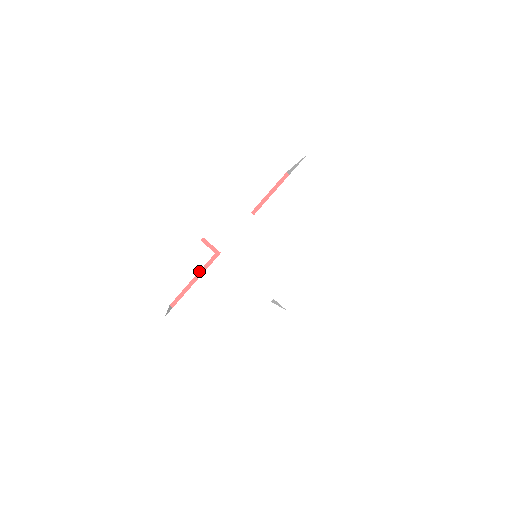
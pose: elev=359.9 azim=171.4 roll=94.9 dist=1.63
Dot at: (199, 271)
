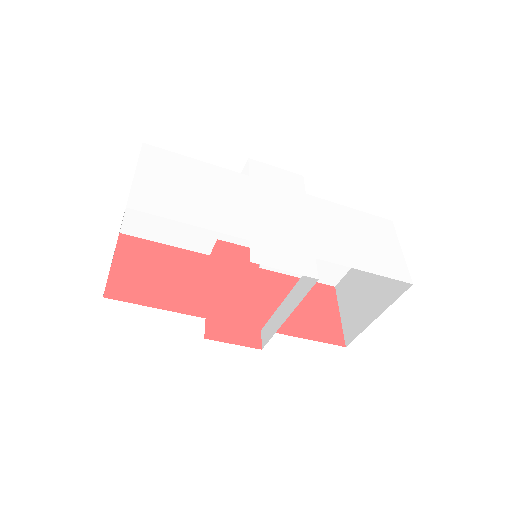
Dot at: (179, 248)
